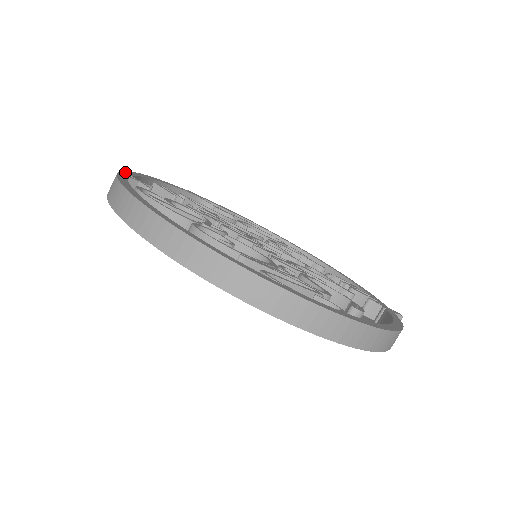
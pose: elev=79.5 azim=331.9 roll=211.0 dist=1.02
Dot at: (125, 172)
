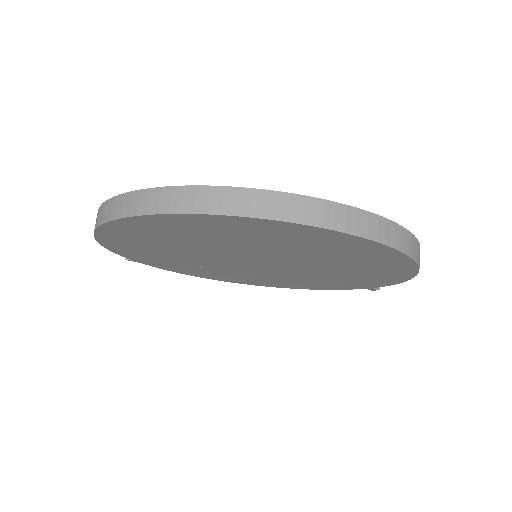
Dot at: occluded
